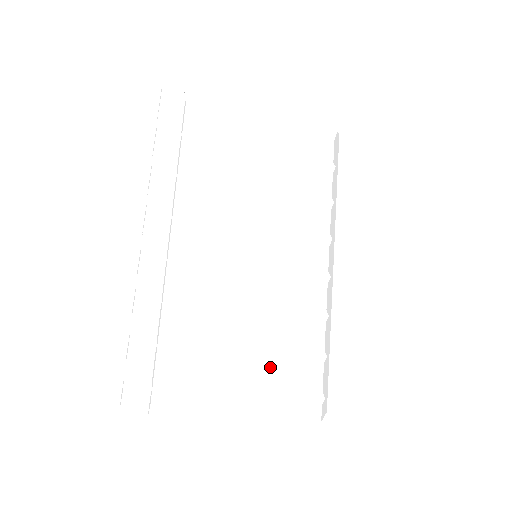
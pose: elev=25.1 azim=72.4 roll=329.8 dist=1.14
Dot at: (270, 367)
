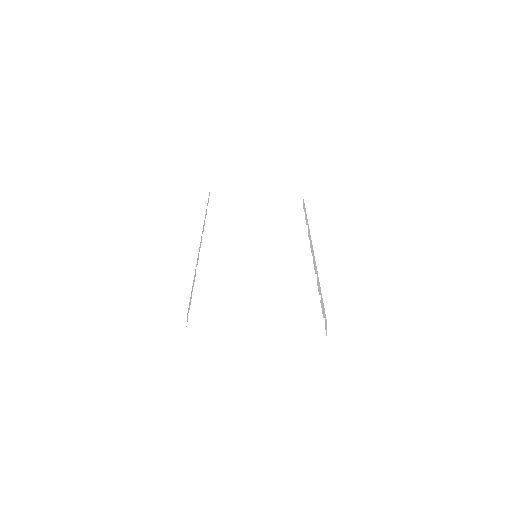
Dot at: (275, 309)
